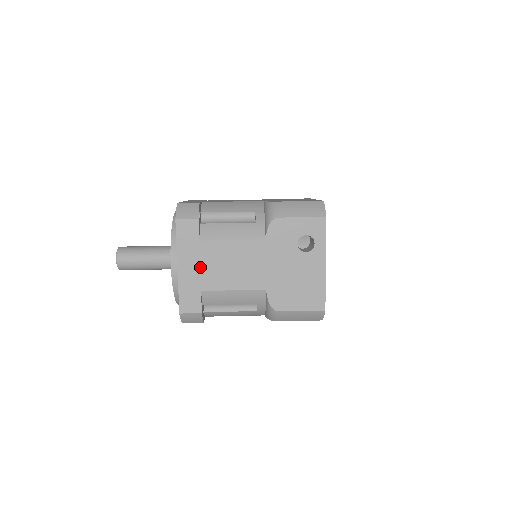
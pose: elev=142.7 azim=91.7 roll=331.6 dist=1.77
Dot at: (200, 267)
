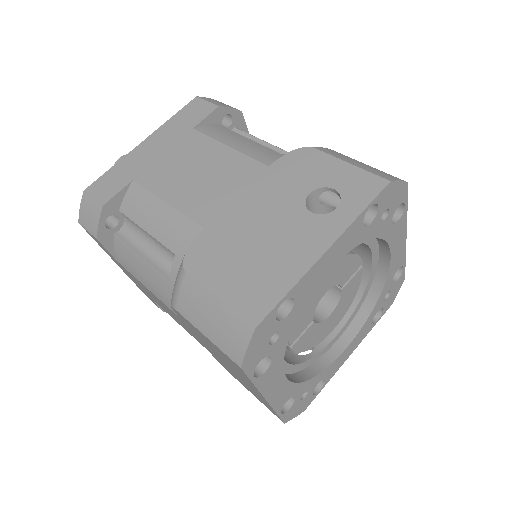
Dot at: (163, 154)
